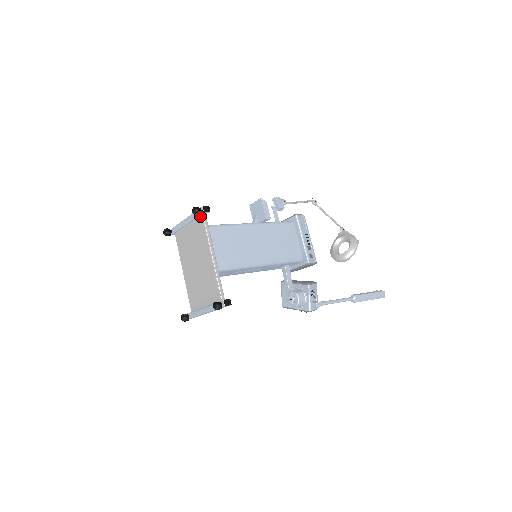
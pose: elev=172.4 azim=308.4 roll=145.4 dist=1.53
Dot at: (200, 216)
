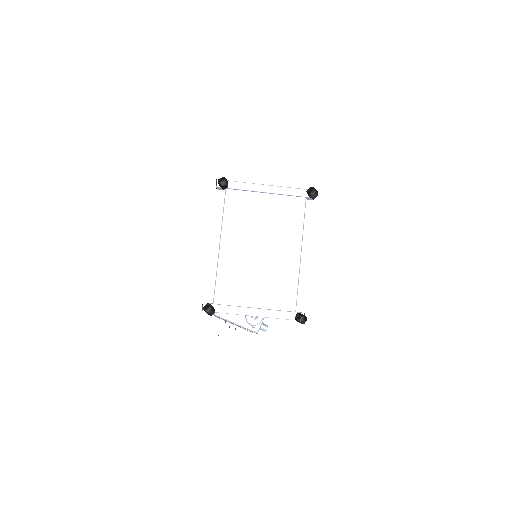
Dot at: (301, 198)
